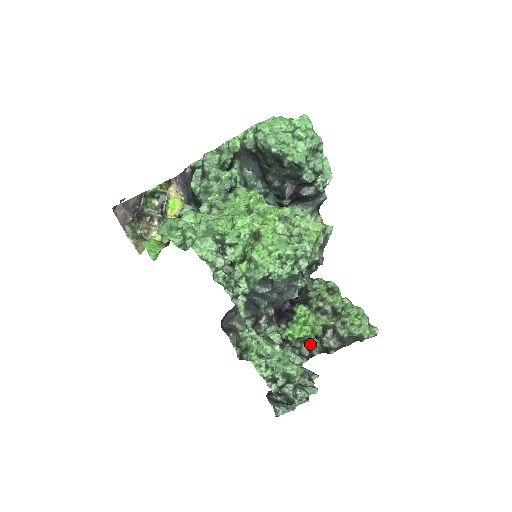
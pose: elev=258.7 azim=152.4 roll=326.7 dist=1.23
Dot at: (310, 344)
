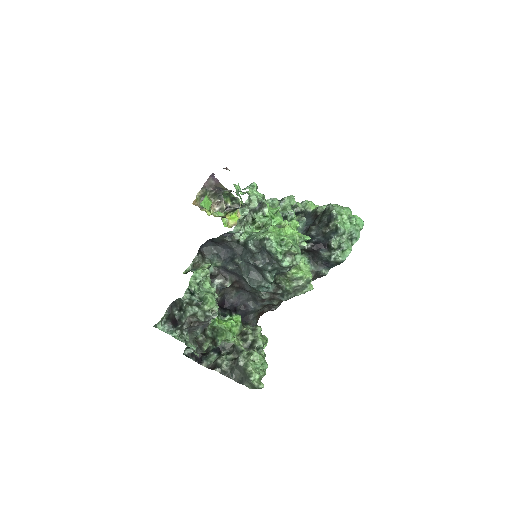
Dot at: (216, 340)
